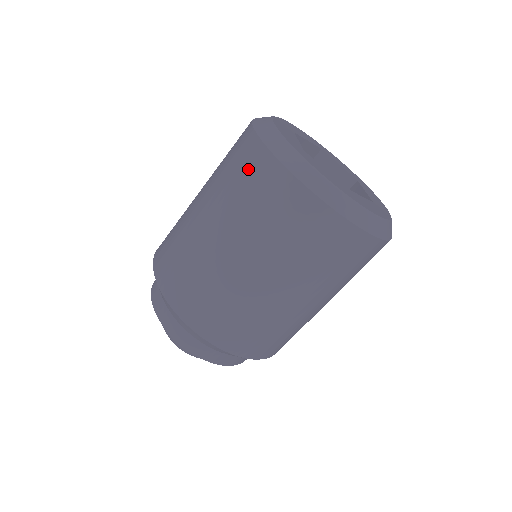
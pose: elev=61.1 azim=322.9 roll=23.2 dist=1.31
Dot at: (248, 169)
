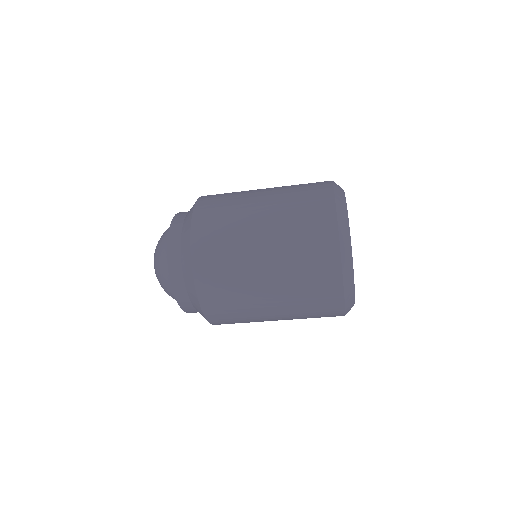
Dot at: (314, 206)
